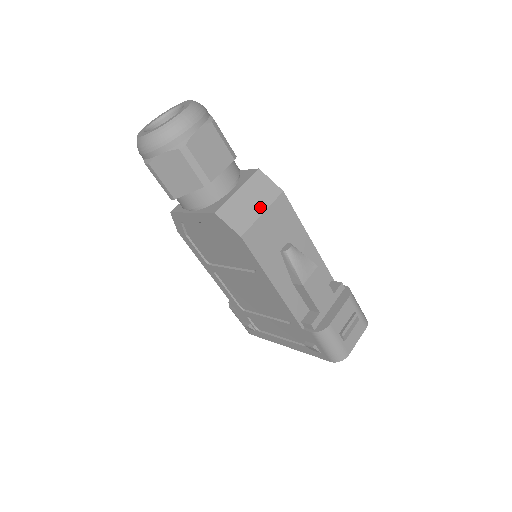
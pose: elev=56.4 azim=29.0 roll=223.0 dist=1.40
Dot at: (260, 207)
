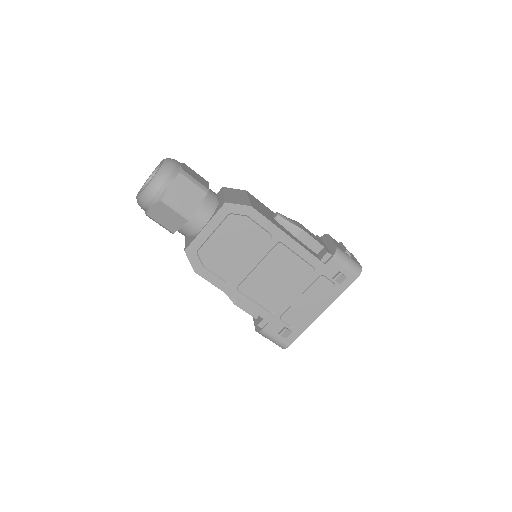
Dot at: (244, 197)
